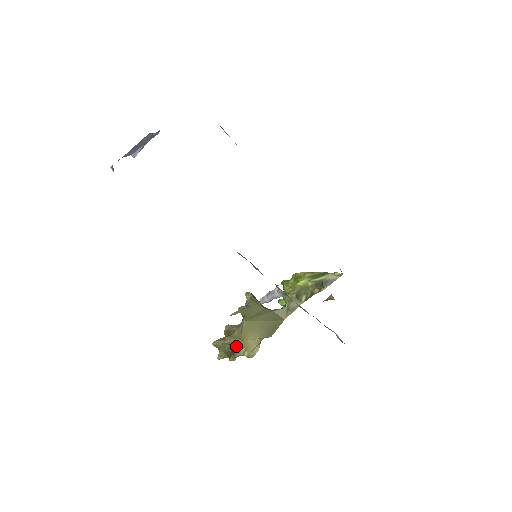
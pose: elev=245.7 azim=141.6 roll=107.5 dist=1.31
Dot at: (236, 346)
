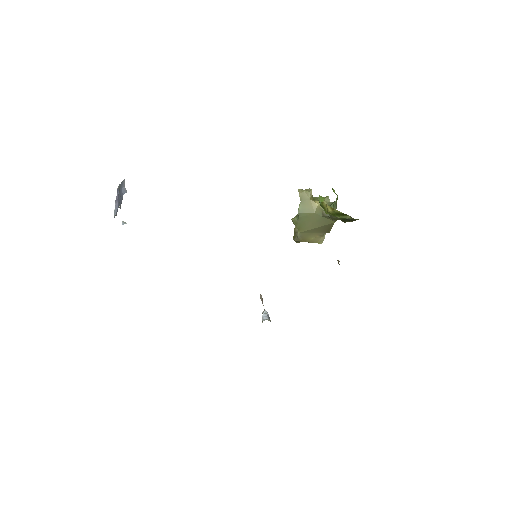
Dot at: occluded
